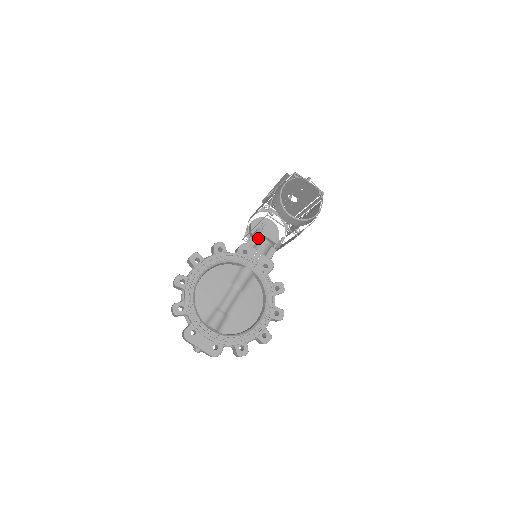
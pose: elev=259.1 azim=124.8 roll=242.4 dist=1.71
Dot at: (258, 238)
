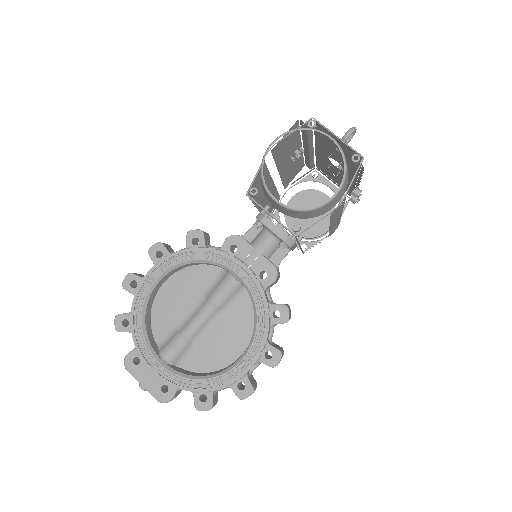
Dot at: (263, 227)
